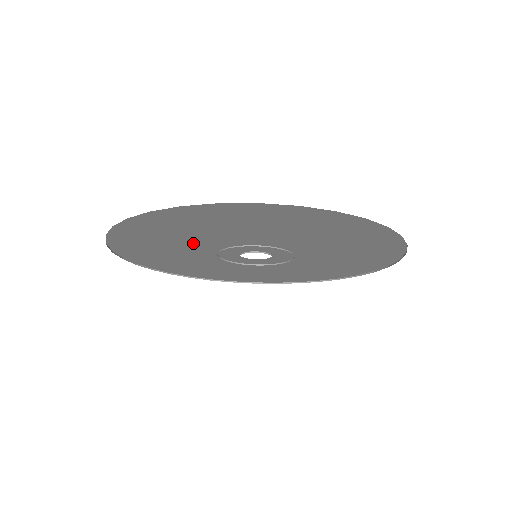
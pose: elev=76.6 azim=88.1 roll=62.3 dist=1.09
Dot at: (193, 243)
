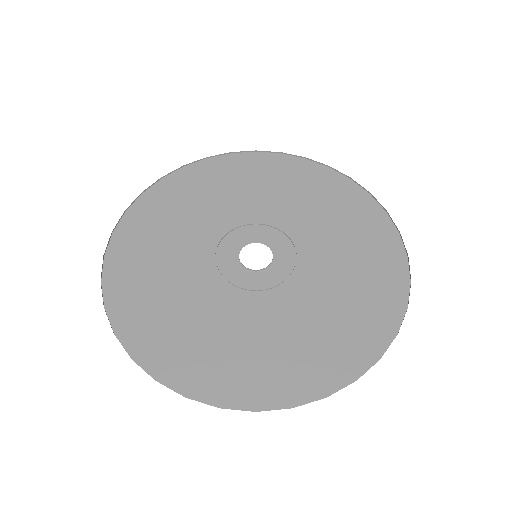
Dot at: (191, 289)
